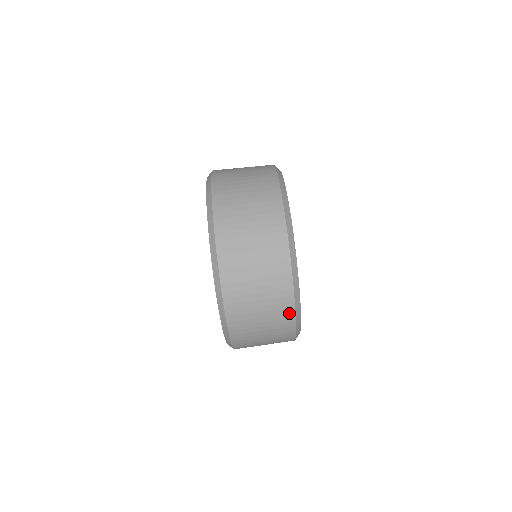
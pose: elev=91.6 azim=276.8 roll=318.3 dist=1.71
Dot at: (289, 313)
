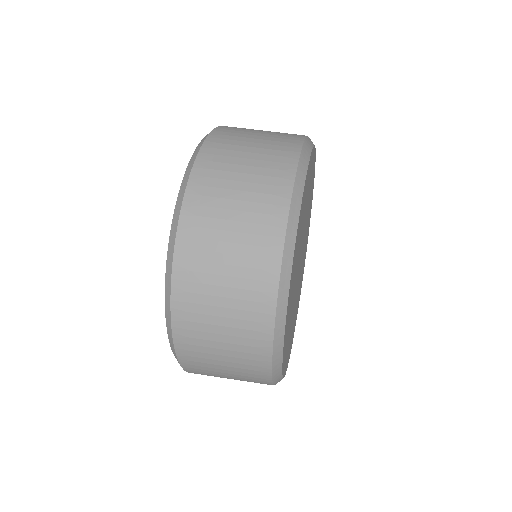
Dot at: (282, 196)
